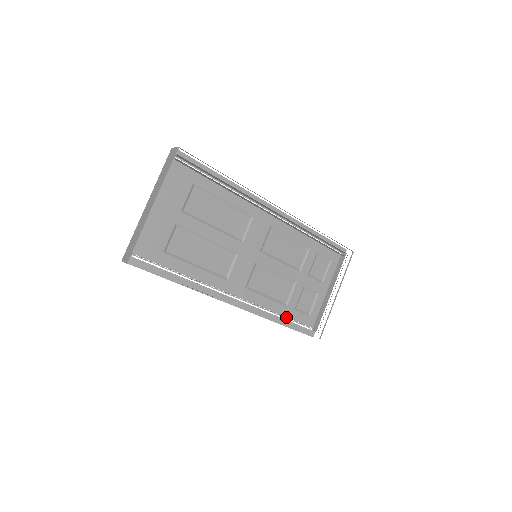
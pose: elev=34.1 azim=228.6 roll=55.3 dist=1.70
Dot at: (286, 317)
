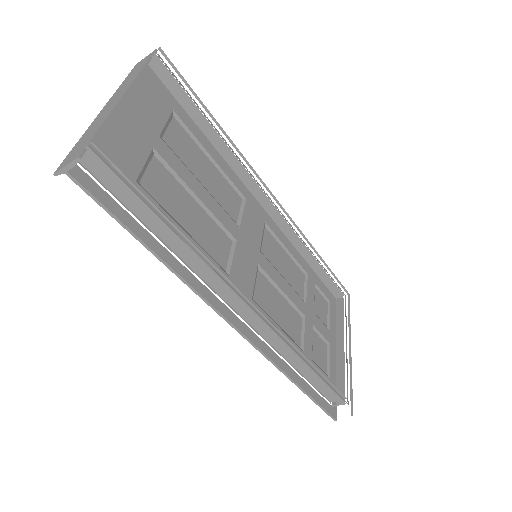
Dot at: (303, 373)
